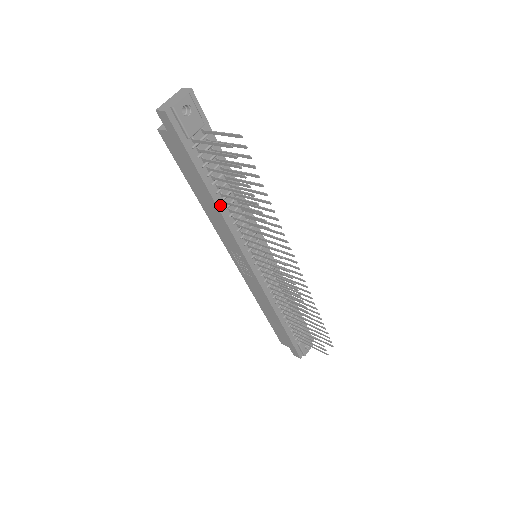
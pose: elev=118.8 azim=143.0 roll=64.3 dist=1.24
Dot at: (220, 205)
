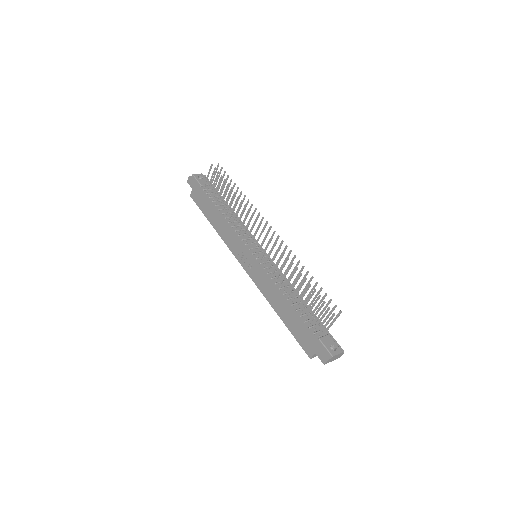
Dot at: (221, 216)
